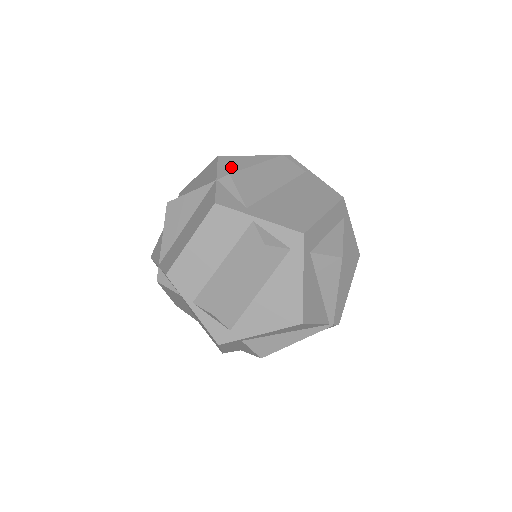
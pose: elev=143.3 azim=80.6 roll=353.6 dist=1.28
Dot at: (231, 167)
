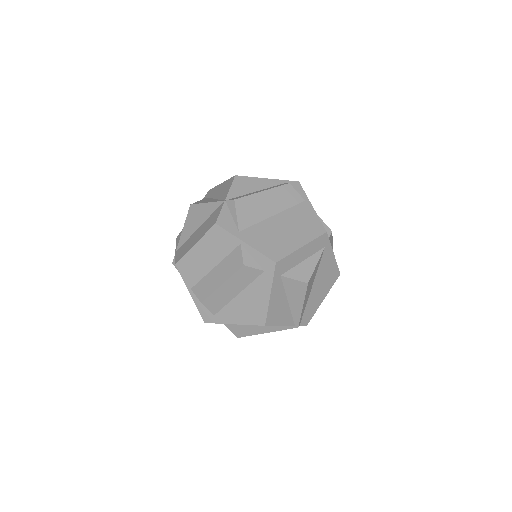
Dot at: (242, 189)
